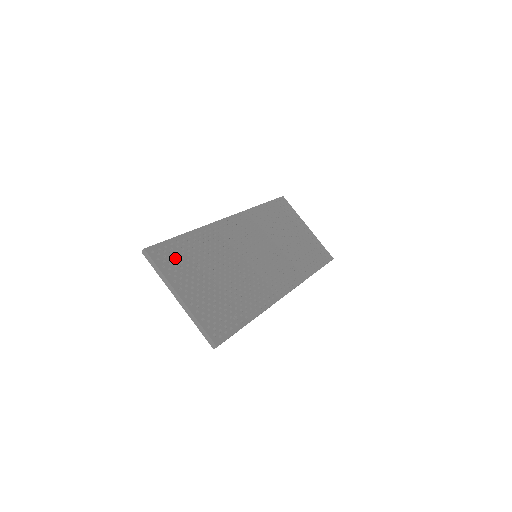
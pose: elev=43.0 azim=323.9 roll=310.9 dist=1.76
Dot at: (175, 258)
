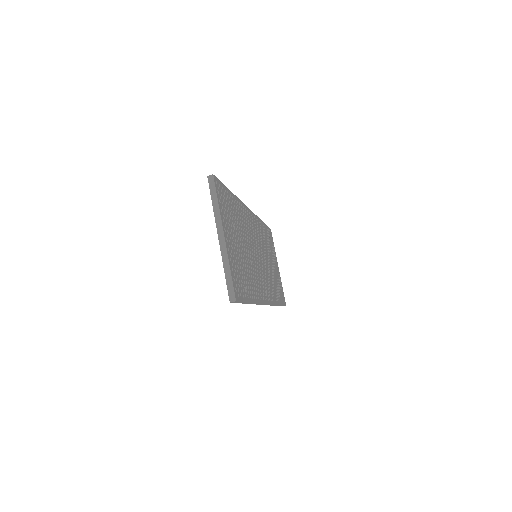
Dot at: (225, 203)
